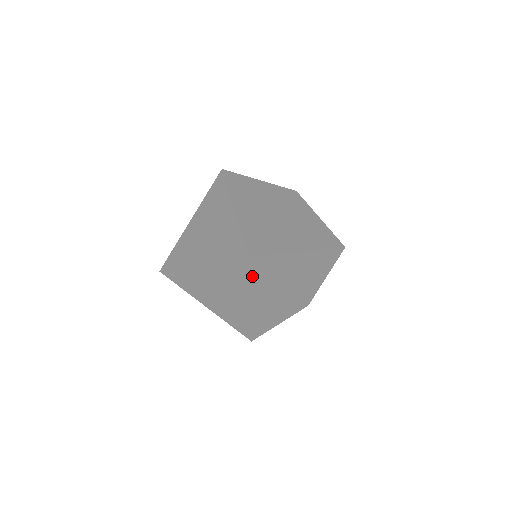
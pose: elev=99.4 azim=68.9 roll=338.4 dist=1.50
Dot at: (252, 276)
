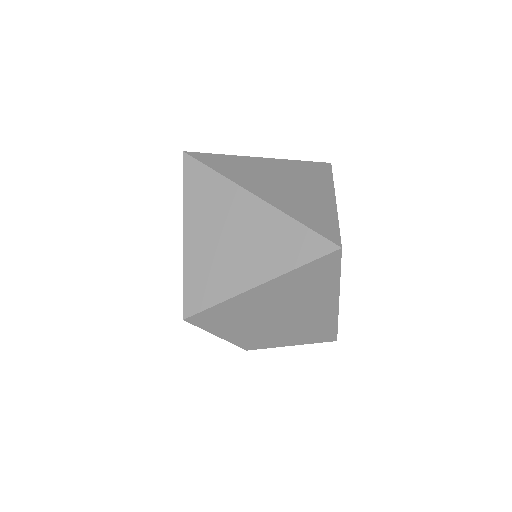
Dot at: (306, 267)
